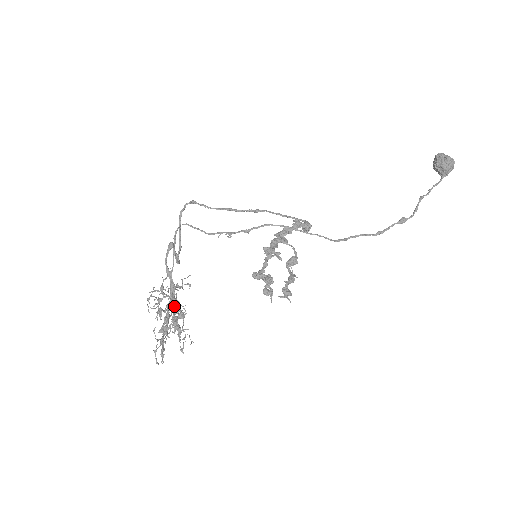
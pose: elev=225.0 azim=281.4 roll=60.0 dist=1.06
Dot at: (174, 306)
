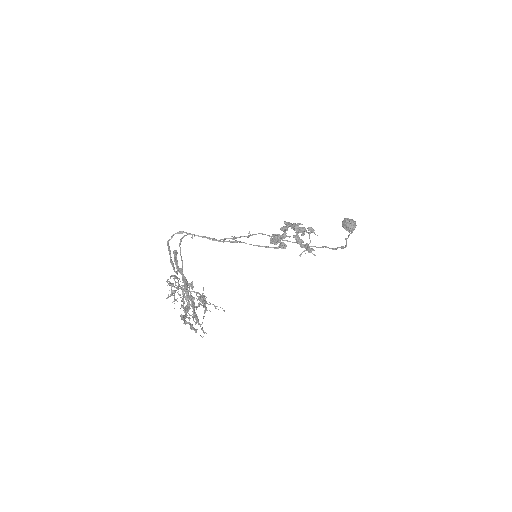
Dot at: occluded
